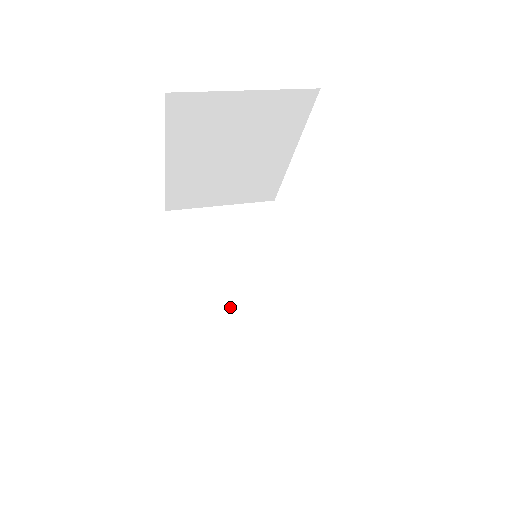
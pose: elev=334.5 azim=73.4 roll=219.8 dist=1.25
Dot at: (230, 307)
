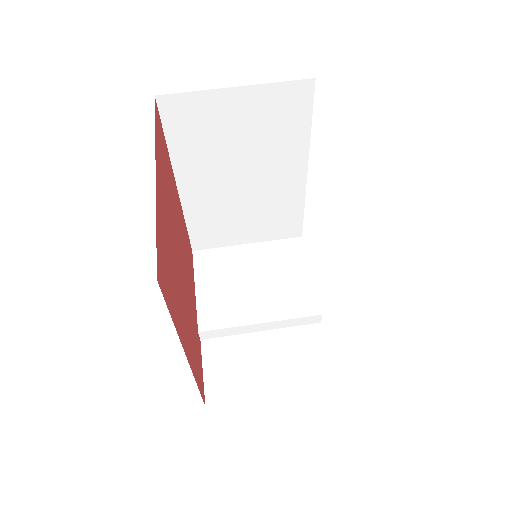
Dot at: (230, 196)
